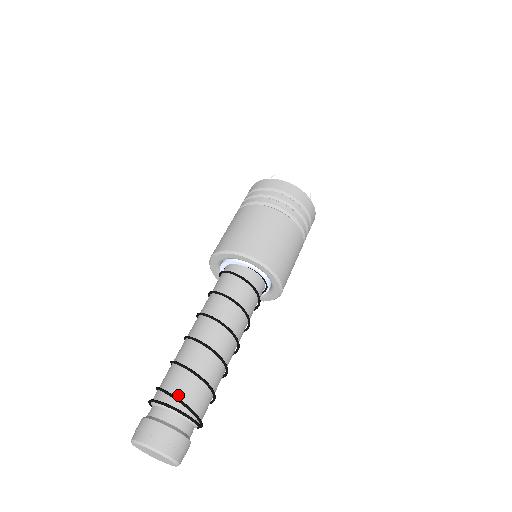
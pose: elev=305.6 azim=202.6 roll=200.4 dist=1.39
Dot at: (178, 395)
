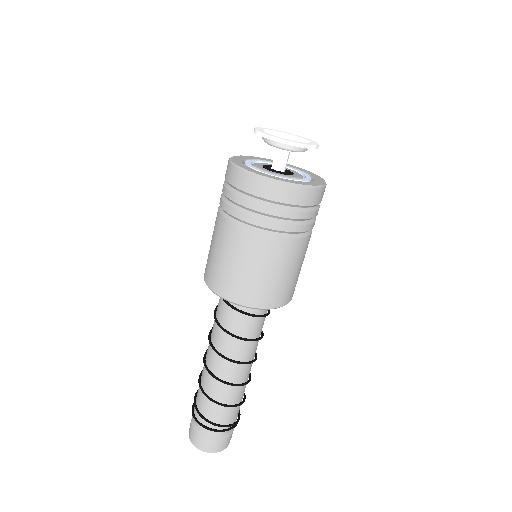
Dot at: (214, 420)
